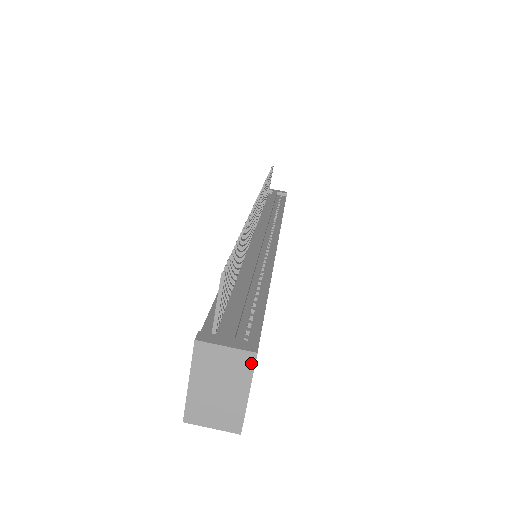
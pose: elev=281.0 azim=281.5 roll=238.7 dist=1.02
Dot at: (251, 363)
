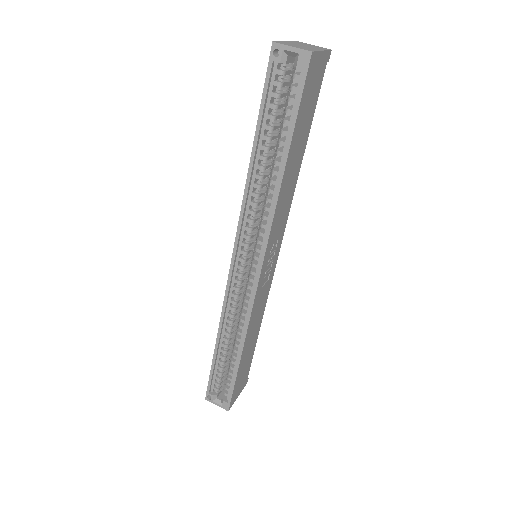
Dot at: (327, 49)
